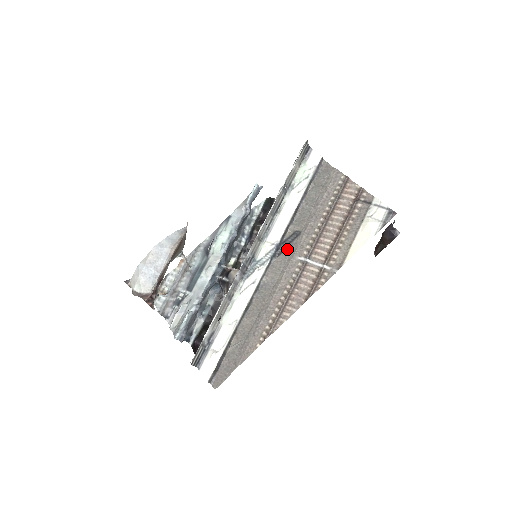
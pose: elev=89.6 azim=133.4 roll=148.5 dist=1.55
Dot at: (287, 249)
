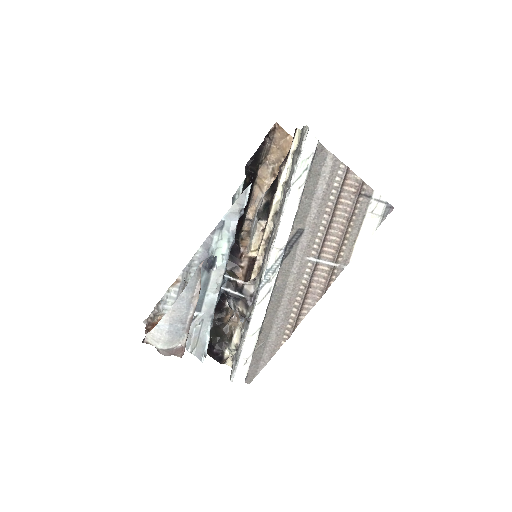
Dot at: (293, 249)
